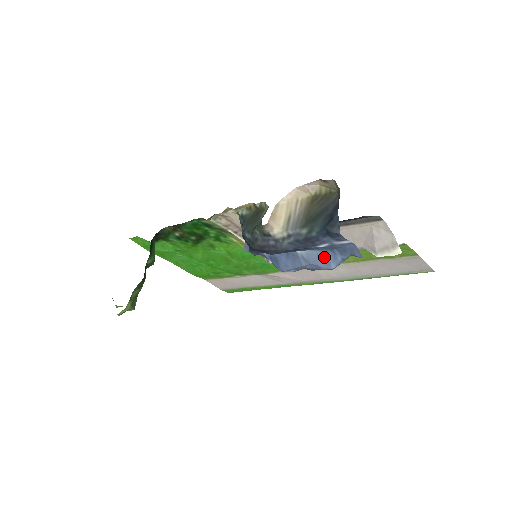
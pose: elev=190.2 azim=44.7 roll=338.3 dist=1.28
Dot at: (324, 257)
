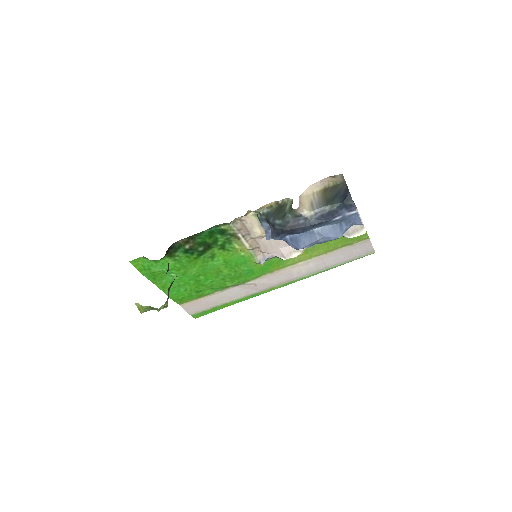
Dot at: (334, 229)
